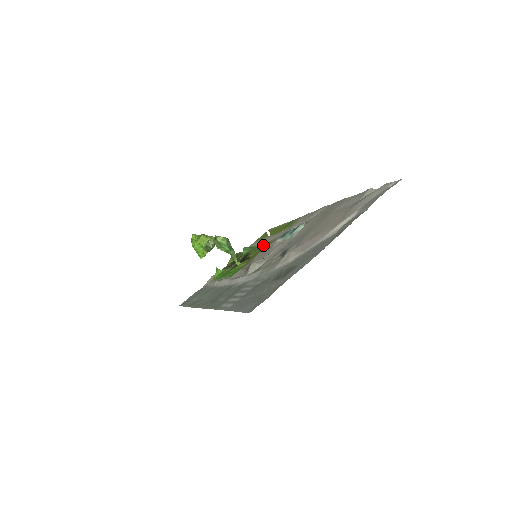
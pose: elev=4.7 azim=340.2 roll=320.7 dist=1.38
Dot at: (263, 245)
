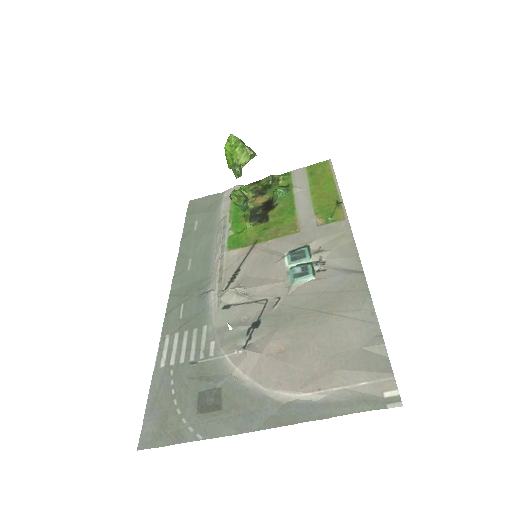
Dot at: (289, 216)
